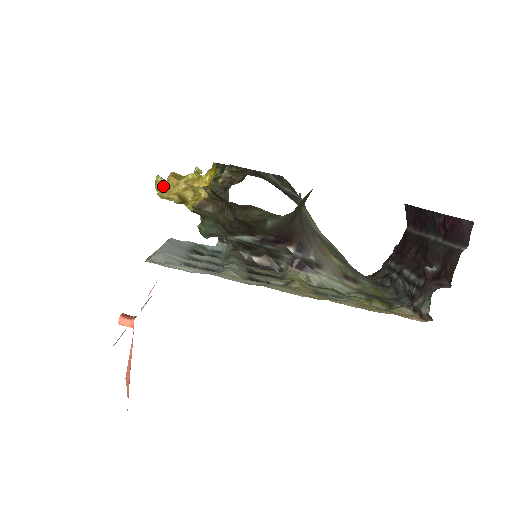
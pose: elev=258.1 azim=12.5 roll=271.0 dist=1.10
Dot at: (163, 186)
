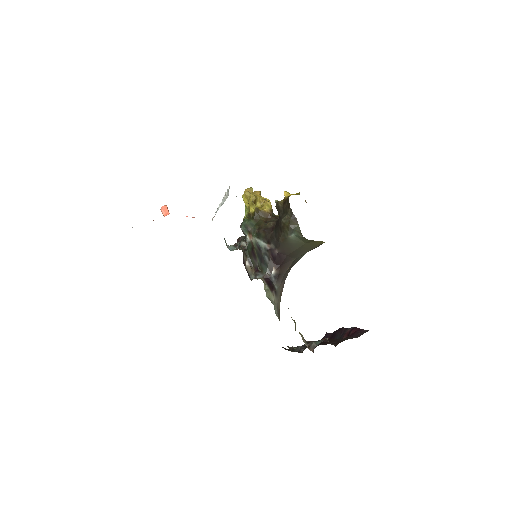
Dot at: (251, 191)
